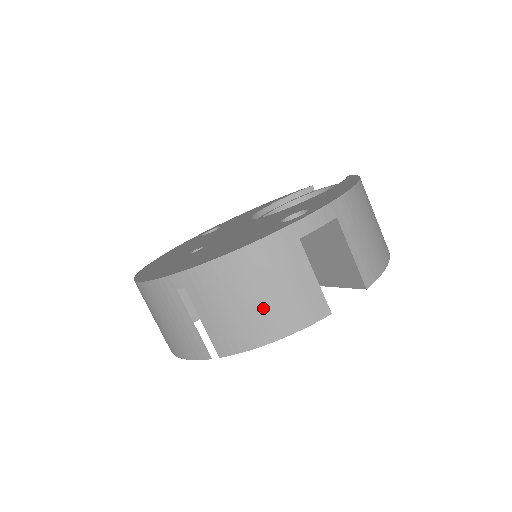
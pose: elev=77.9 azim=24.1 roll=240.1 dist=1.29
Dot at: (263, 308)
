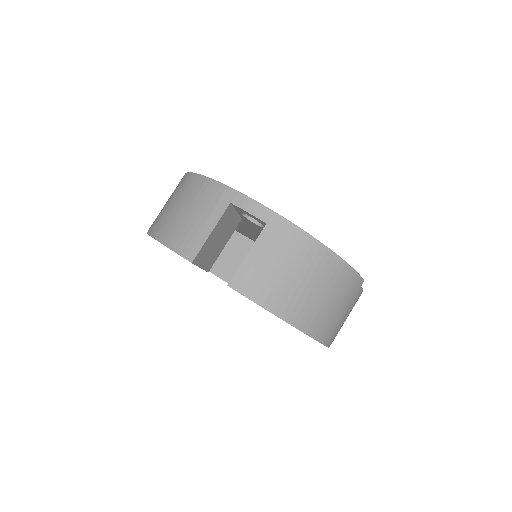
Dot at: (177, 218)
